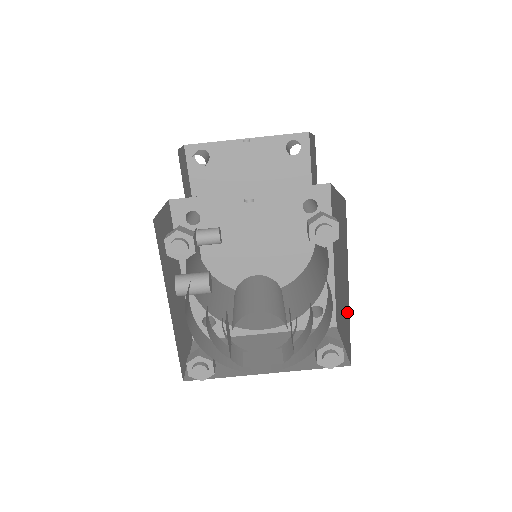
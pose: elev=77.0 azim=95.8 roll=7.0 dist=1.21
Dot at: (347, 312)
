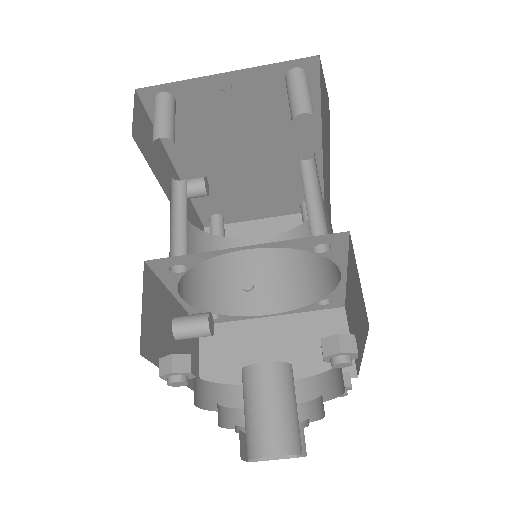
Dot at: (358, 354)
